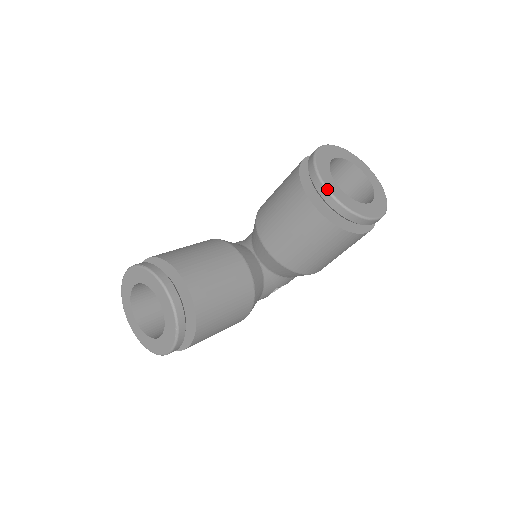
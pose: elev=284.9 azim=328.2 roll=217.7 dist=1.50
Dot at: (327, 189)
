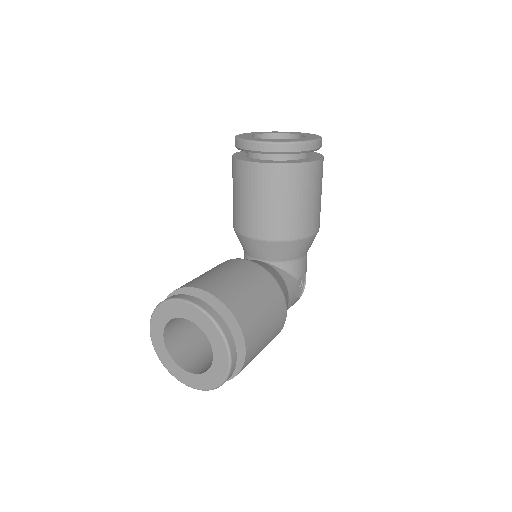
Dot at: (258, 142)
